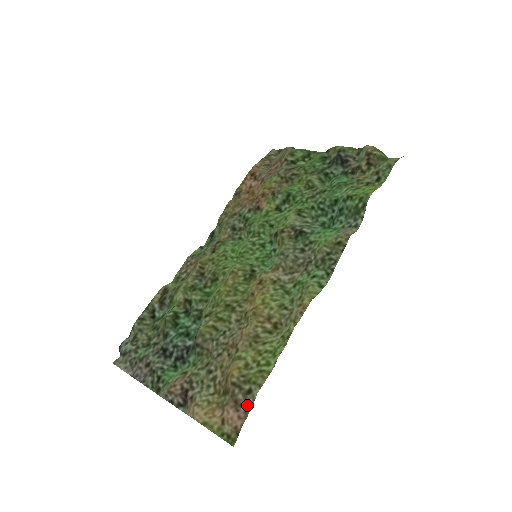
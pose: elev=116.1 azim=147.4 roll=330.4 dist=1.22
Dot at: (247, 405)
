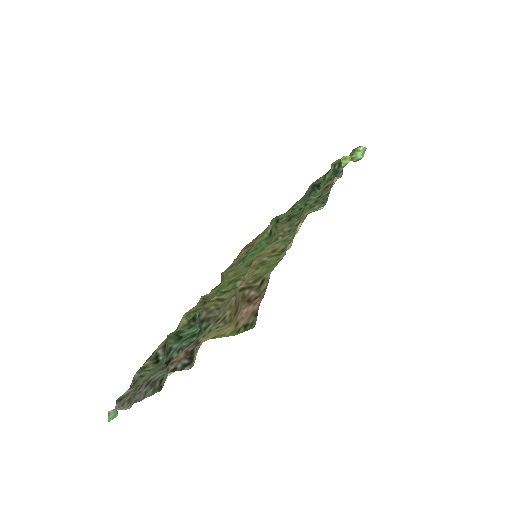
Dot at: (262, 292)
